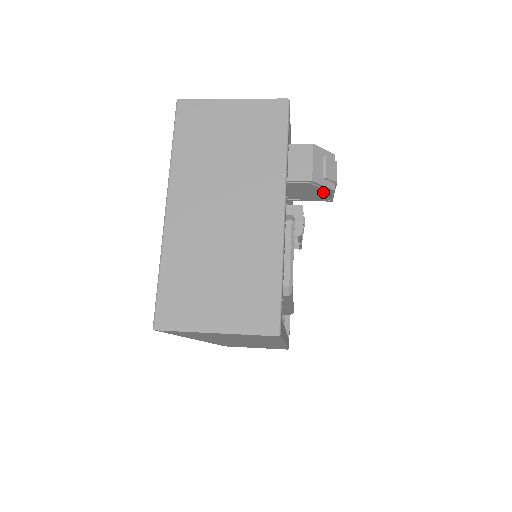
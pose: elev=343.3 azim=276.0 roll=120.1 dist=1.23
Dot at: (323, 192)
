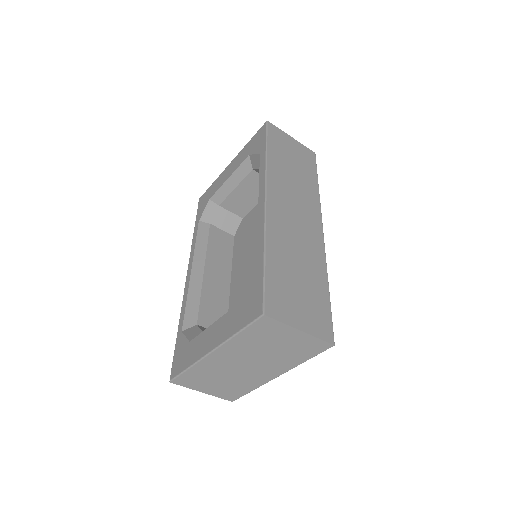
Dot at: occluded
